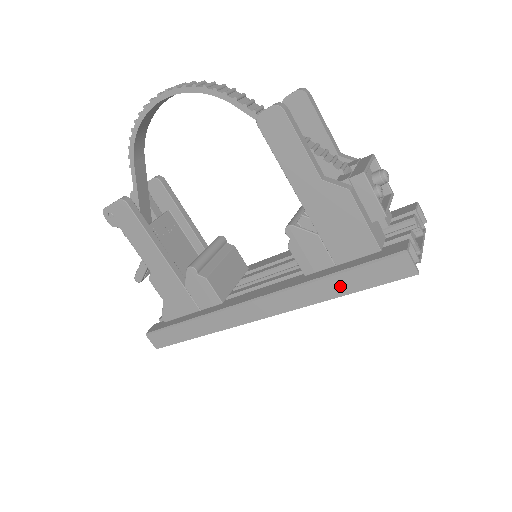
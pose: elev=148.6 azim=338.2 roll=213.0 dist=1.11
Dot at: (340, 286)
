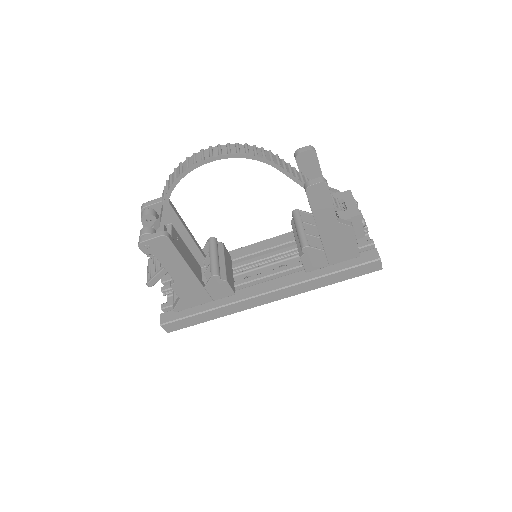
Dot at: (334, 279)
